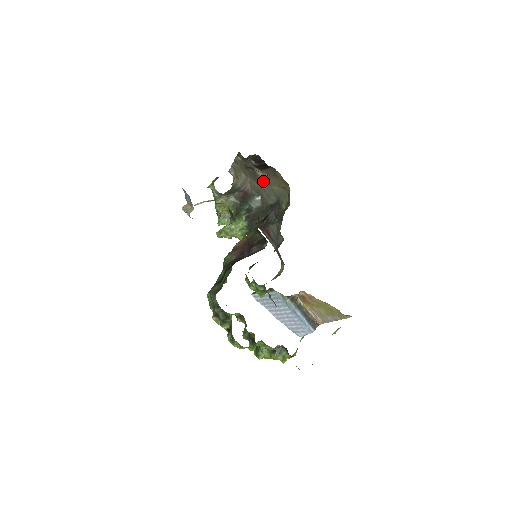
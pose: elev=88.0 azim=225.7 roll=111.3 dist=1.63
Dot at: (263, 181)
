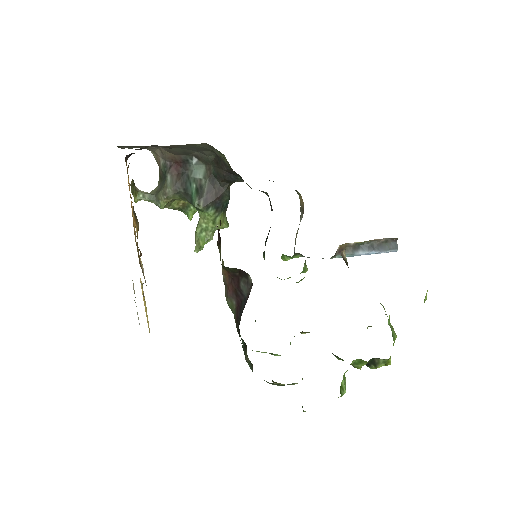
Dot at: (176, 146)
